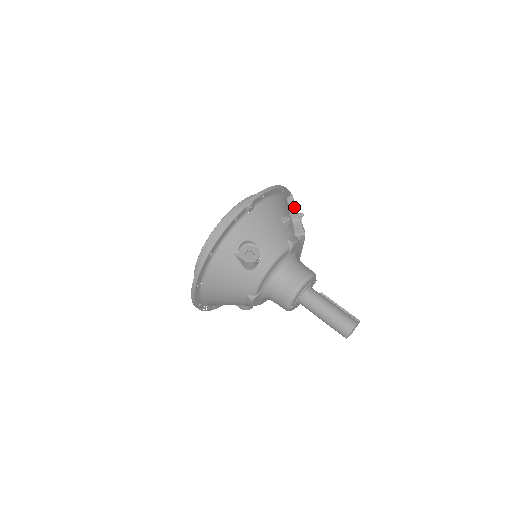
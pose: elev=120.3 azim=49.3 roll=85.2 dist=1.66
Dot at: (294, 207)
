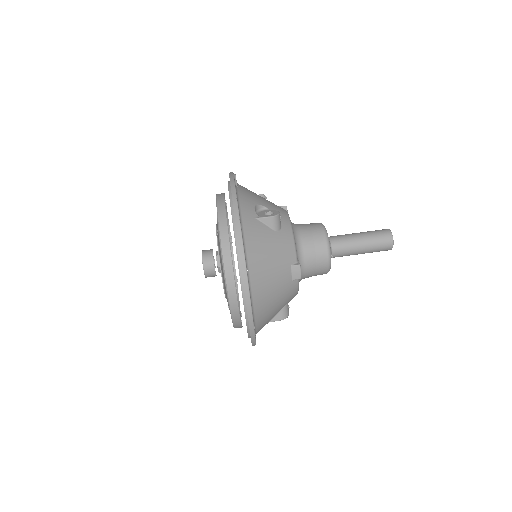
Dot at: occluded
